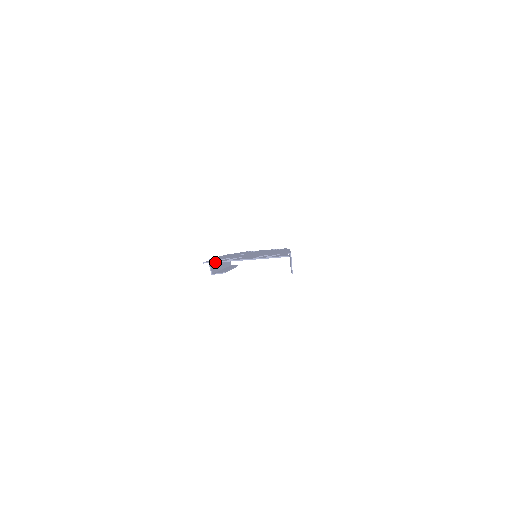
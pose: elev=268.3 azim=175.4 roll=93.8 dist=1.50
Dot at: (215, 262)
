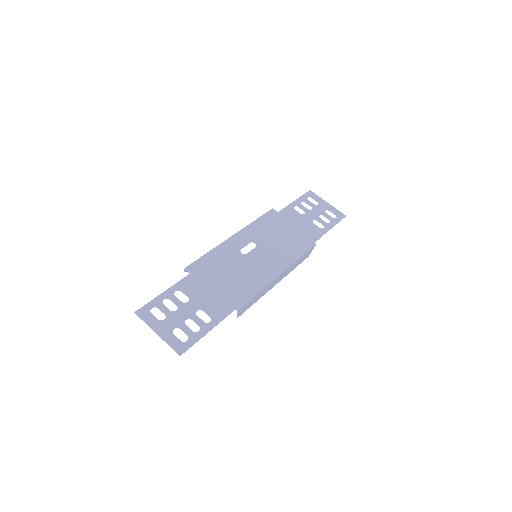
Dot at: (141, 318)
